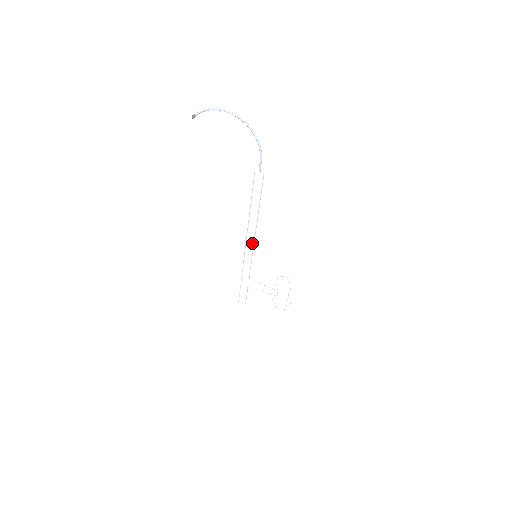
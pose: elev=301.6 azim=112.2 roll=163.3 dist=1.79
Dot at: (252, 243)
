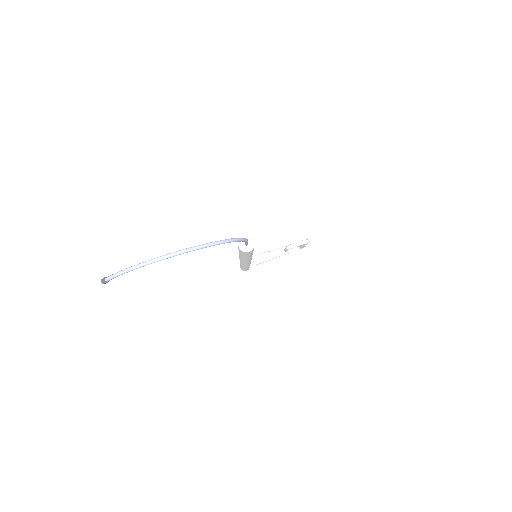
Dot at: occluded
